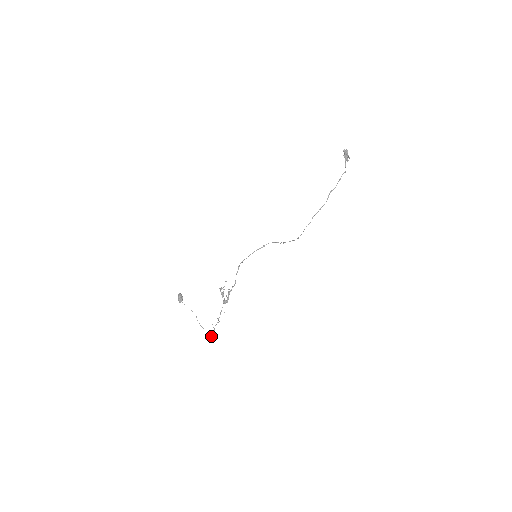
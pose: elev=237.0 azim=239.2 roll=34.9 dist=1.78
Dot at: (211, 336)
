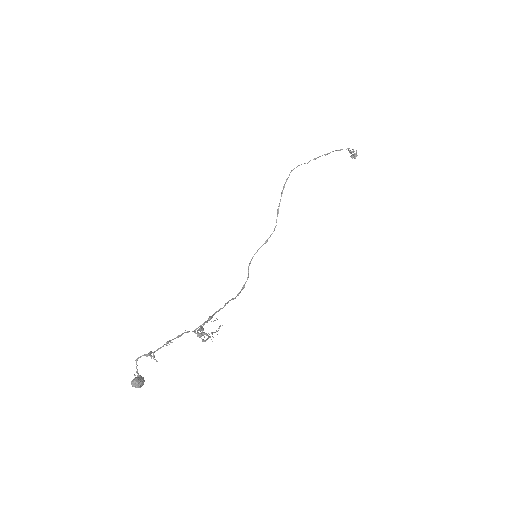
Dot at: (136, 360)
